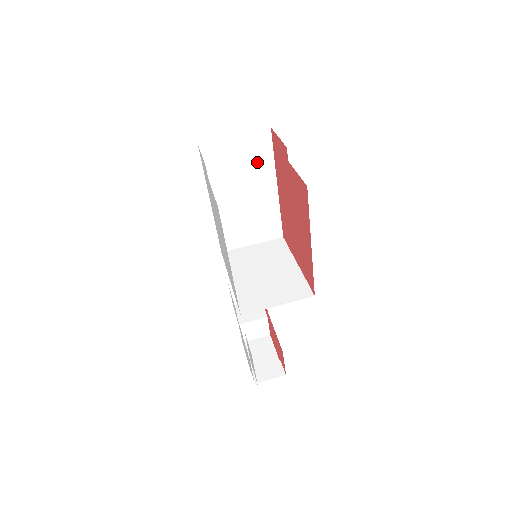
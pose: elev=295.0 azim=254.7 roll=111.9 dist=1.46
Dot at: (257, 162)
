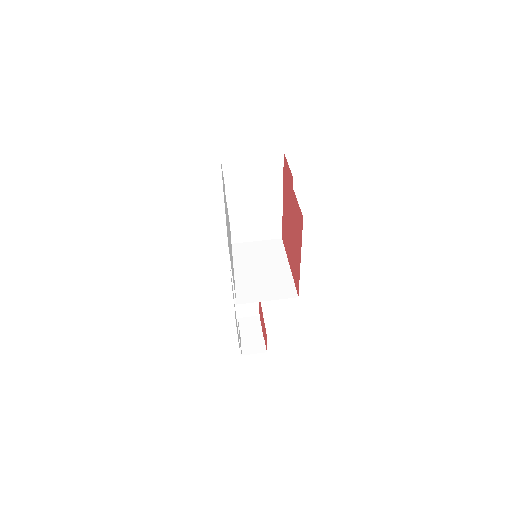
Dot at: (268, 177)
